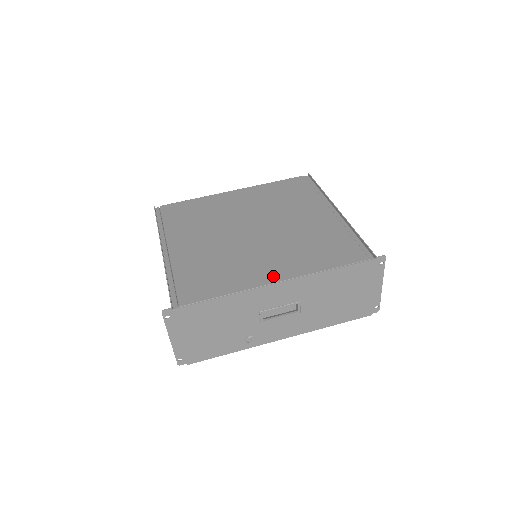
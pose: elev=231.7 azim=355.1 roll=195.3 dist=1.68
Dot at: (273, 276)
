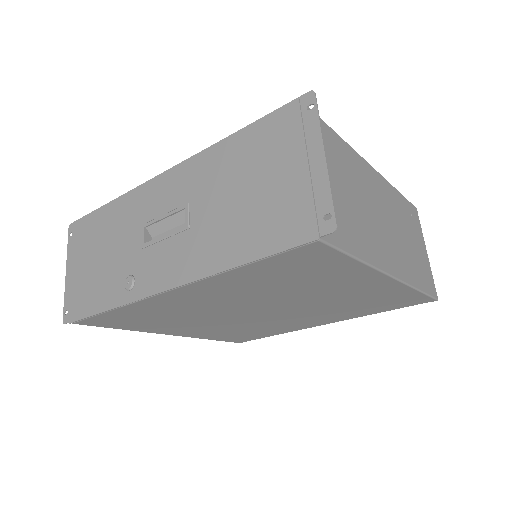
Dot at: occluded
